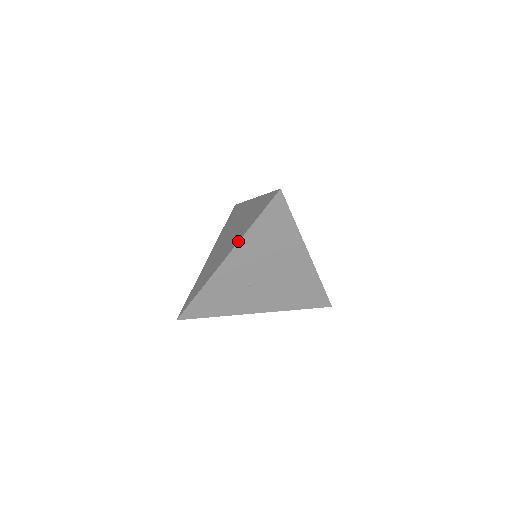
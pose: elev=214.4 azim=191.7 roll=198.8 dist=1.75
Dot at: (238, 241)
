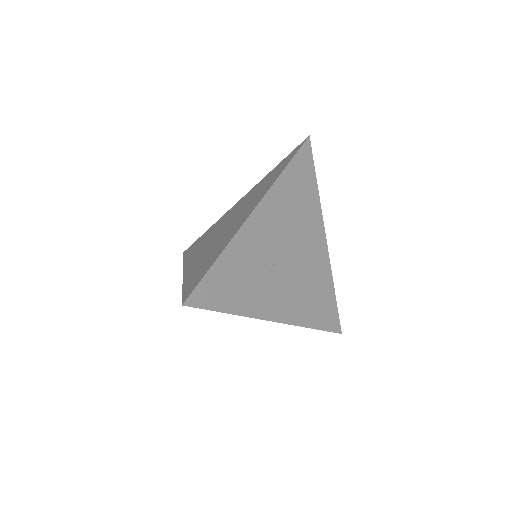
Dot at: (268, 188)
